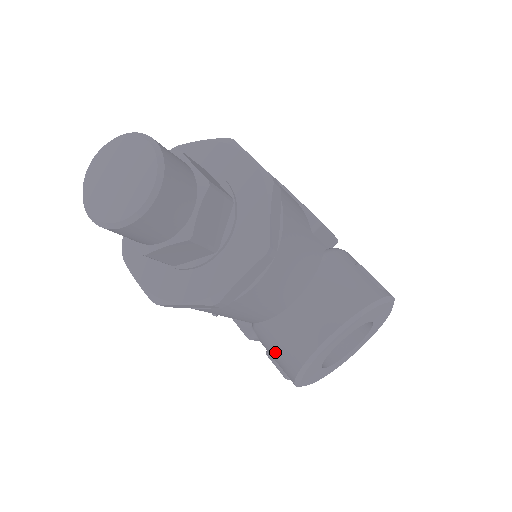
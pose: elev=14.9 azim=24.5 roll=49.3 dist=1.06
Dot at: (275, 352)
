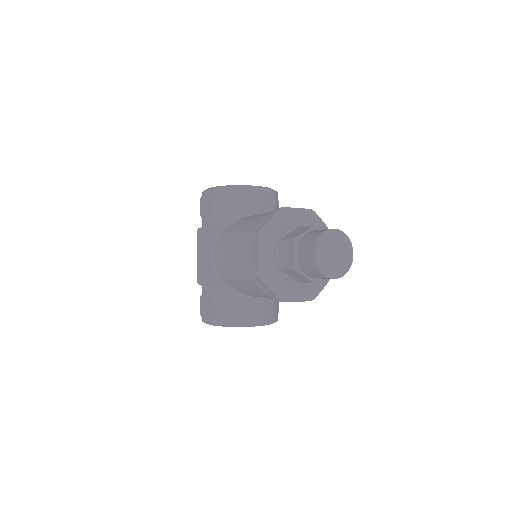
Dot at: (224, 305)
